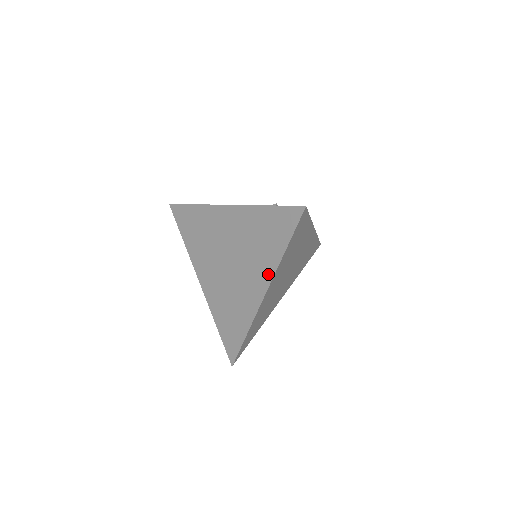
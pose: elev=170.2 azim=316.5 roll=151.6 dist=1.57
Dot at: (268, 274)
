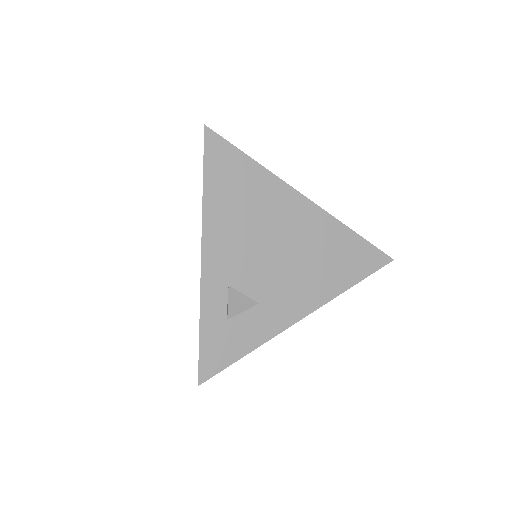
Dot at: occluded
